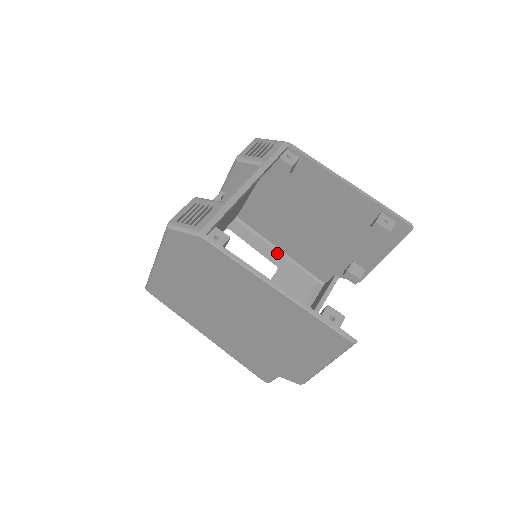
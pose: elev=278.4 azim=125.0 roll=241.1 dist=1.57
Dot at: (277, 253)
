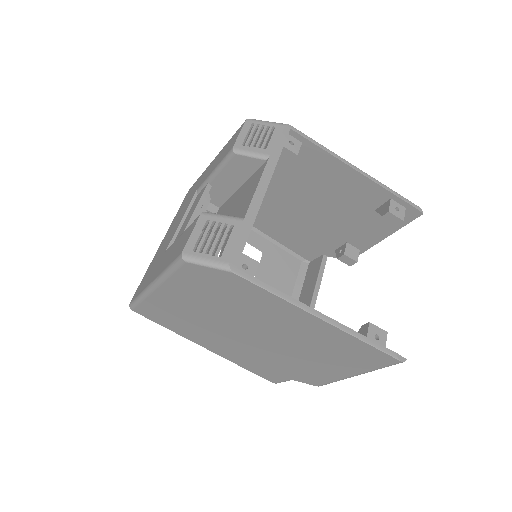
Dot at: (258, 235)
